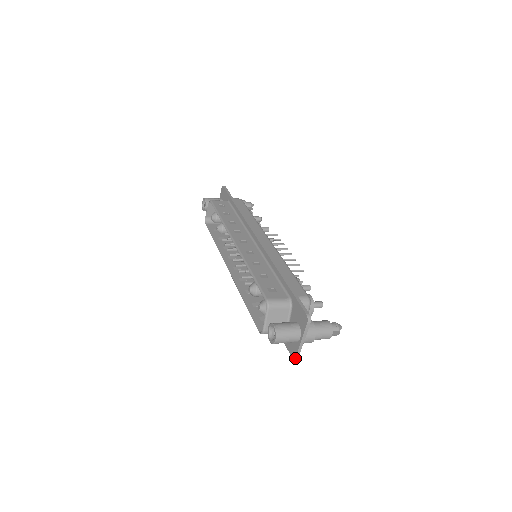
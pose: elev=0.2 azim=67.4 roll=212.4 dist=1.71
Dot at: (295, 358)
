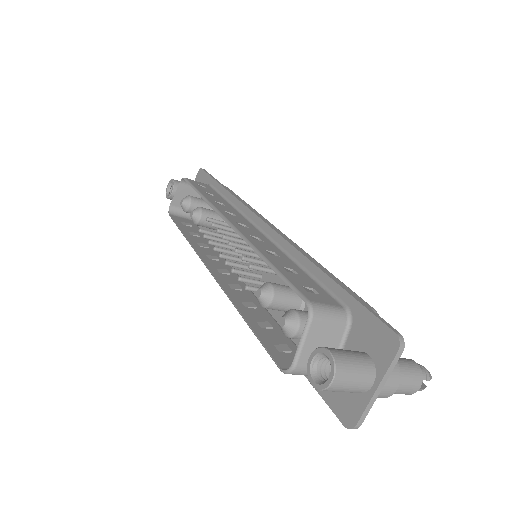
Dot at: (353, 427)
